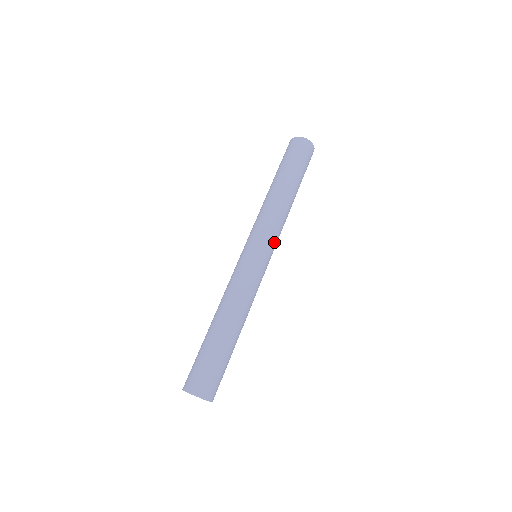
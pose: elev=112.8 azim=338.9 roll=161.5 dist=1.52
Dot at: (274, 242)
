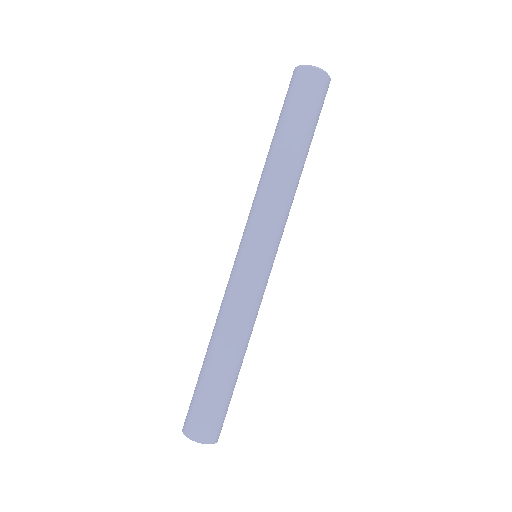
Dot at: (266, 234)
